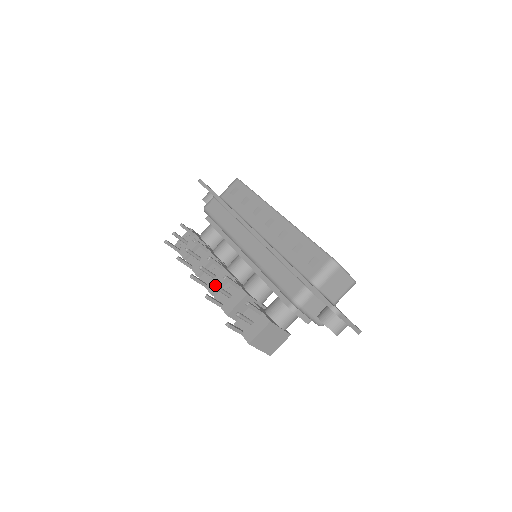
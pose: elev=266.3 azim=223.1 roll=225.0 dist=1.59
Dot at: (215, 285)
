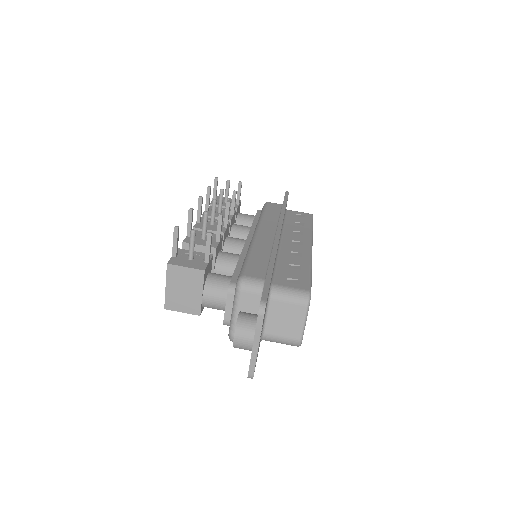
Dot at: occluded
